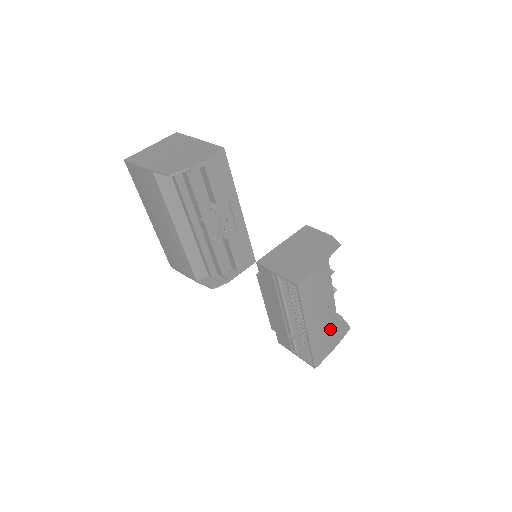
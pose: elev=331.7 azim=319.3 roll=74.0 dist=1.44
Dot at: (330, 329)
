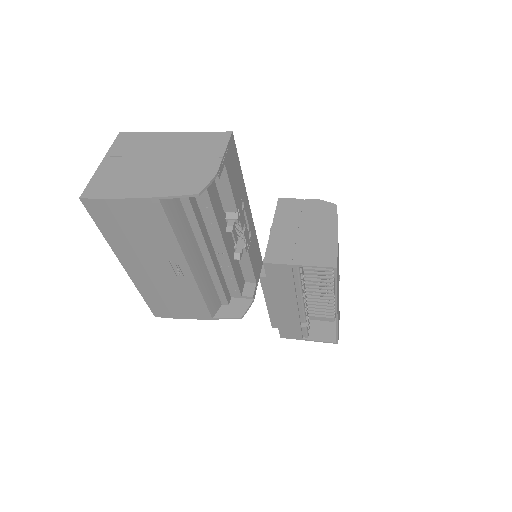
Dot at: occluded
